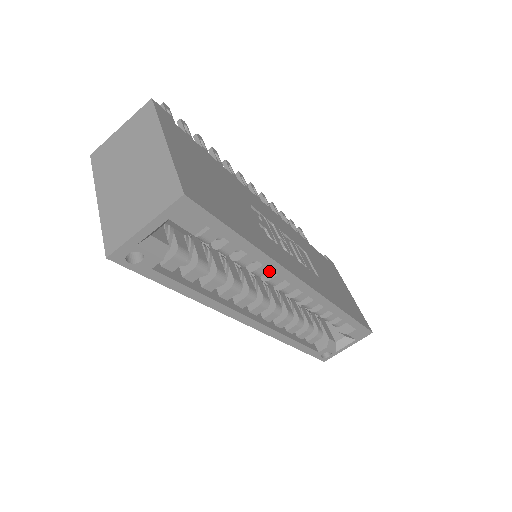
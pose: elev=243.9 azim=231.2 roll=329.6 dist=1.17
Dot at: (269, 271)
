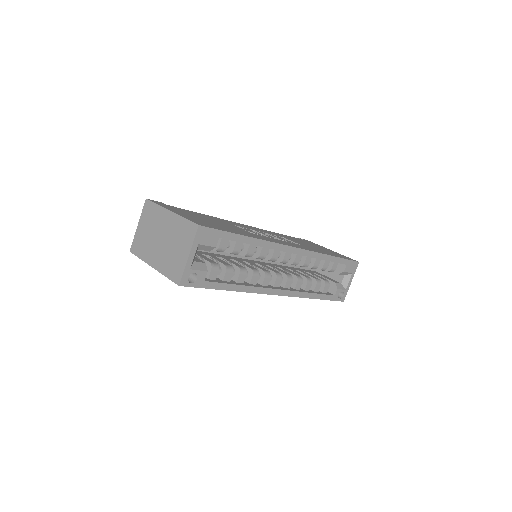
Dot at: (268, 253)
